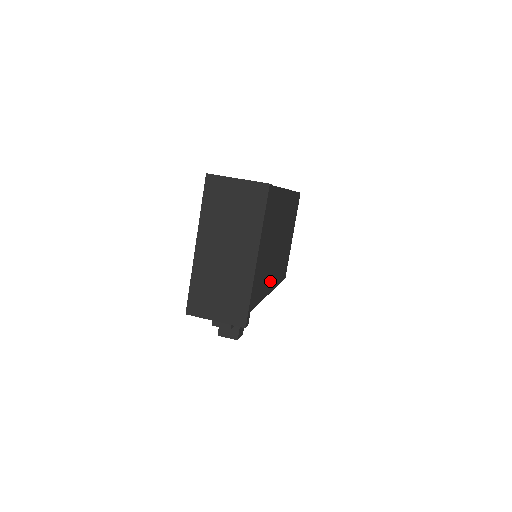
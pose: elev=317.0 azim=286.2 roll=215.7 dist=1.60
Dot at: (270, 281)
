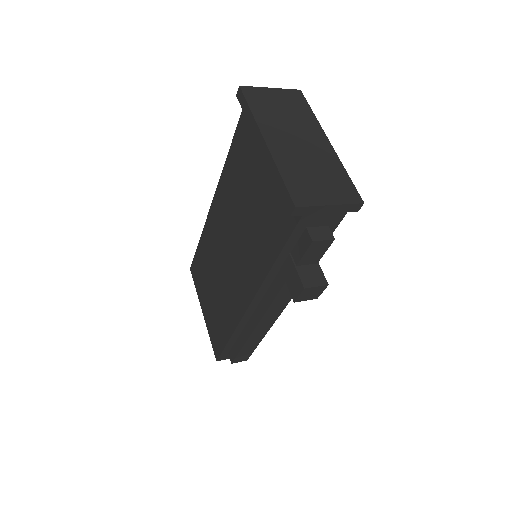
Dot at: occluded
